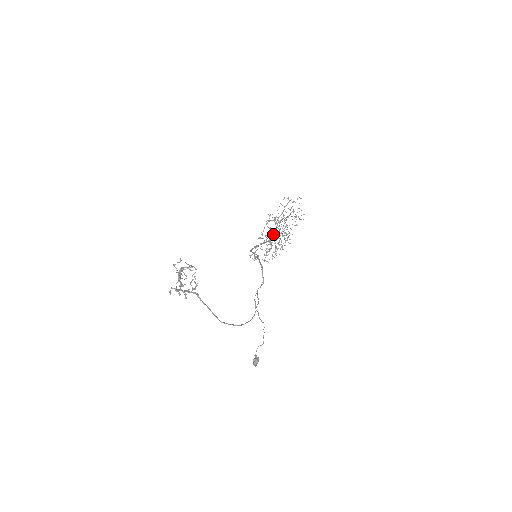
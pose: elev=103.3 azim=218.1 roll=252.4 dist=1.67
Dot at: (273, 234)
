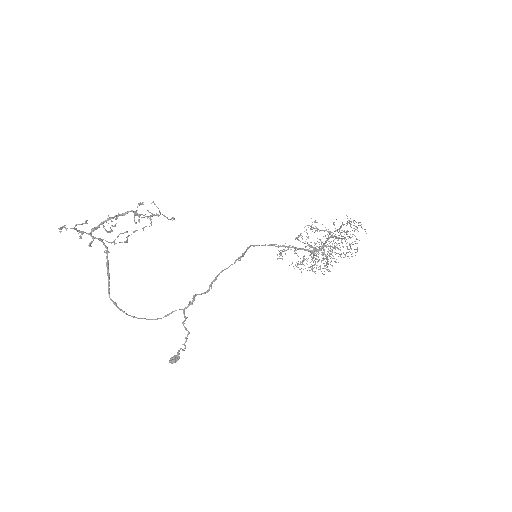
Dot at: occluded
